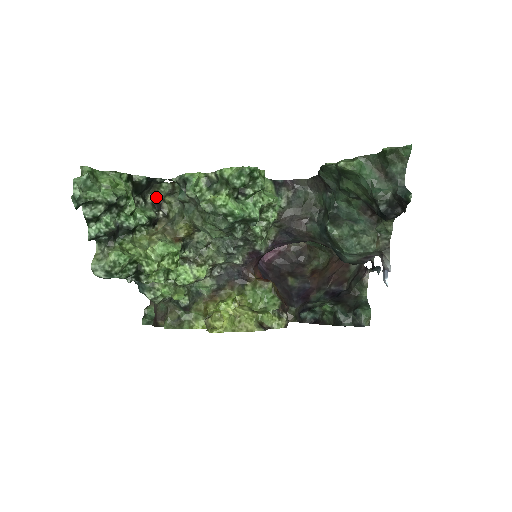
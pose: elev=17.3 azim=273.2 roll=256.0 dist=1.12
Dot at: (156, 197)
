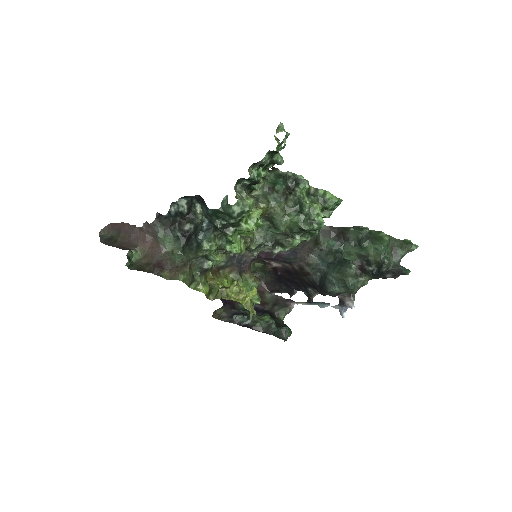
Dot at: occluded
